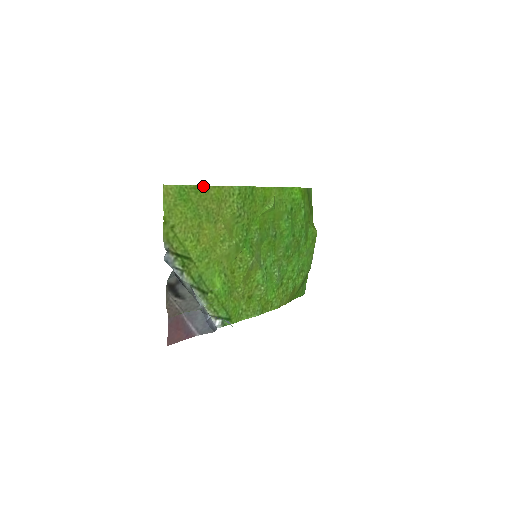
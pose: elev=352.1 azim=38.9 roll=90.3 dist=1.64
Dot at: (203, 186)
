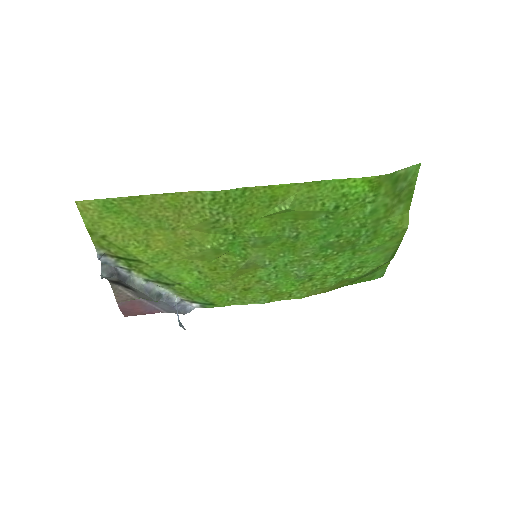
Dot at: (144, 195)
